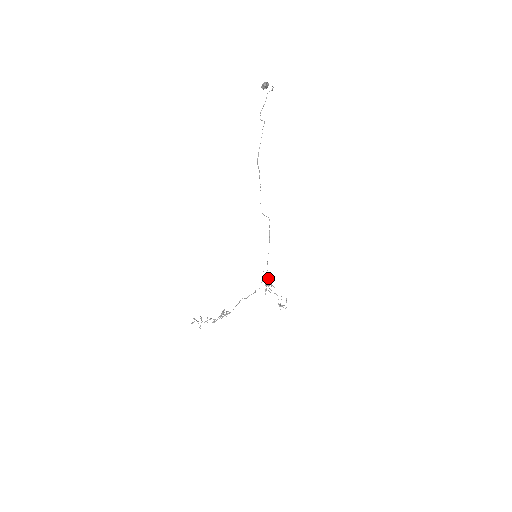
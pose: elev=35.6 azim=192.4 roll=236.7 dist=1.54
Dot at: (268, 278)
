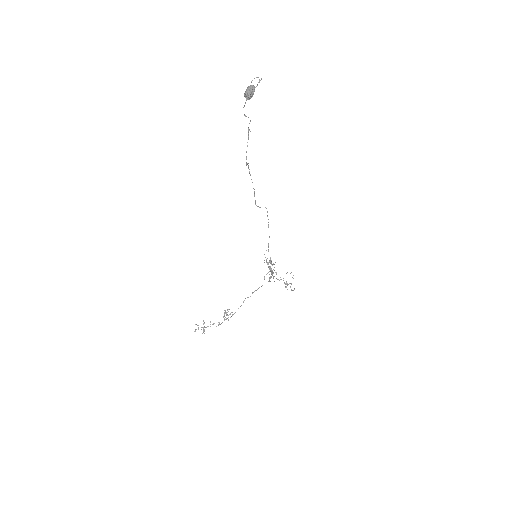
Dot at: (271, 268)
